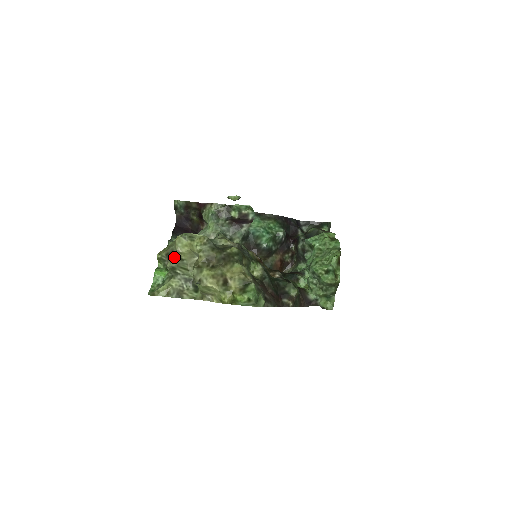
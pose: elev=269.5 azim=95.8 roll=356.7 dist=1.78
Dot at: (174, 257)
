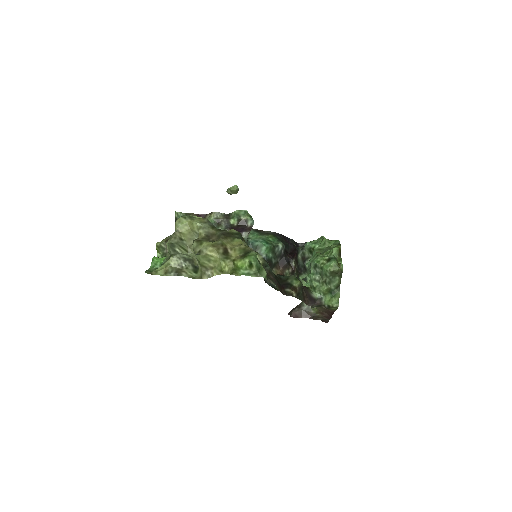
Dot at: (174, 235)
